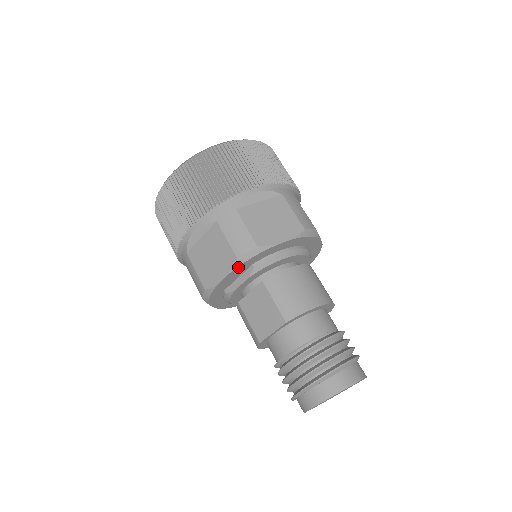
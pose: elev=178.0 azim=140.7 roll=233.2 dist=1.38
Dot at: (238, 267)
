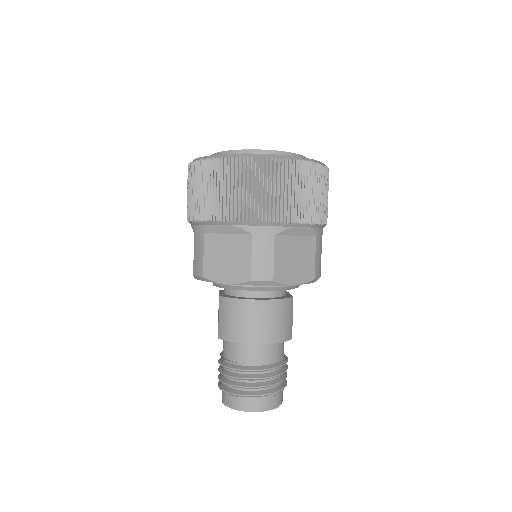
Dot at: occluded
